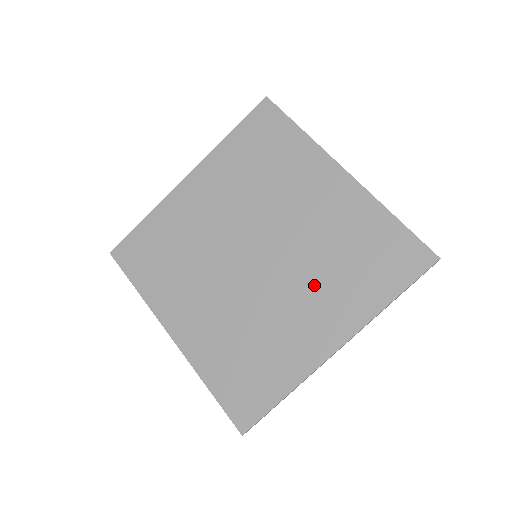
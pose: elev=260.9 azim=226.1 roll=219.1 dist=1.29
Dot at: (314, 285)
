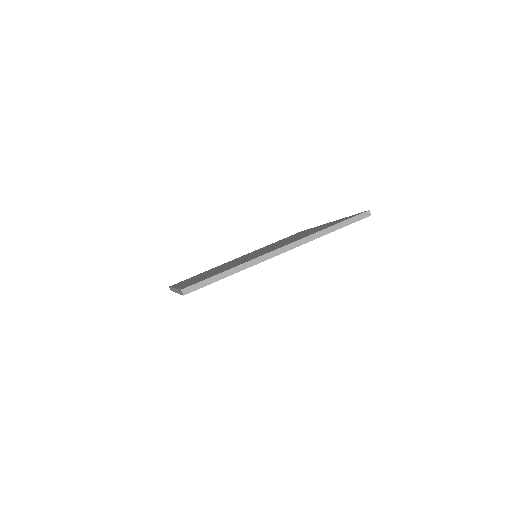
Dot at: occluded
